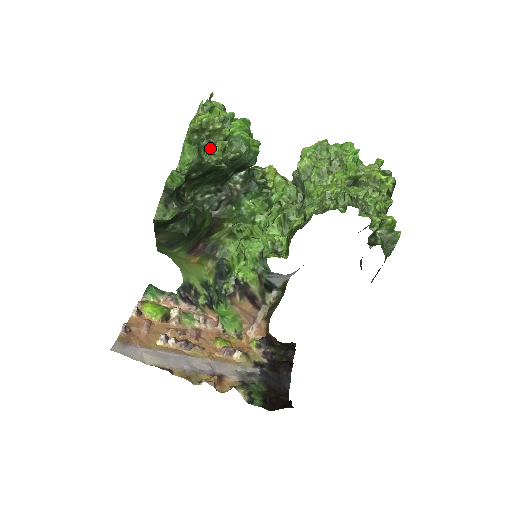
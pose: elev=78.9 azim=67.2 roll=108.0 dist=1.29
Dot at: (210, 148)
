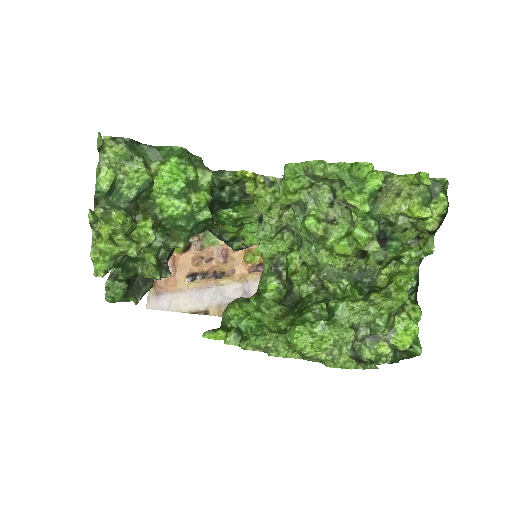
Dot at: (137, 259)
